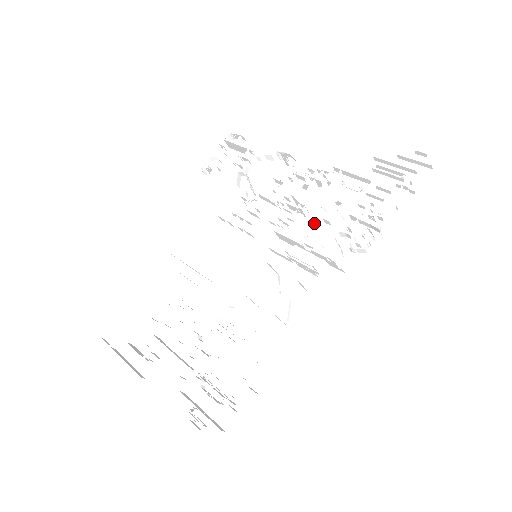
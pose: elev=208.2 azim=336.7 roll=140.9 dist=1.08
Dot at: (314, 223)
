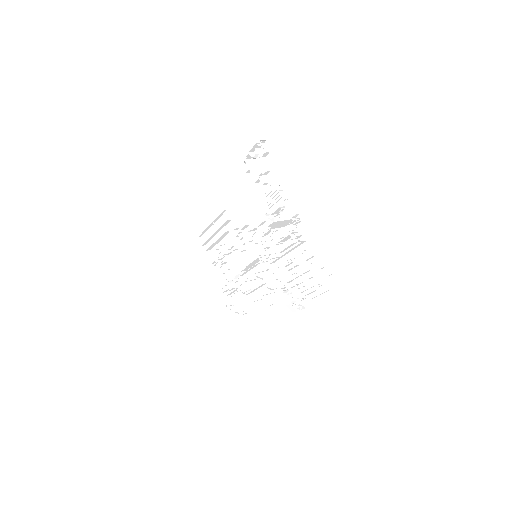
Dot at: (284, 261)
